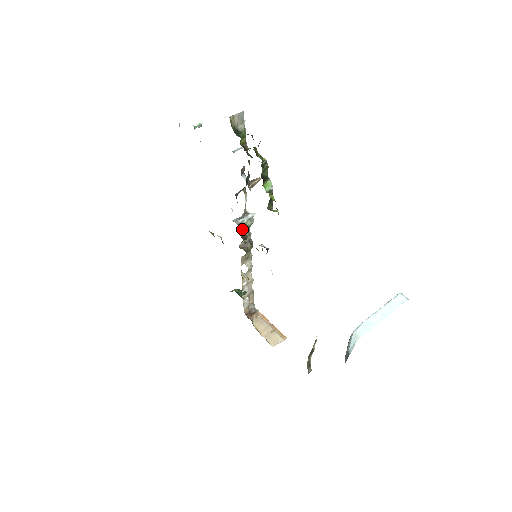
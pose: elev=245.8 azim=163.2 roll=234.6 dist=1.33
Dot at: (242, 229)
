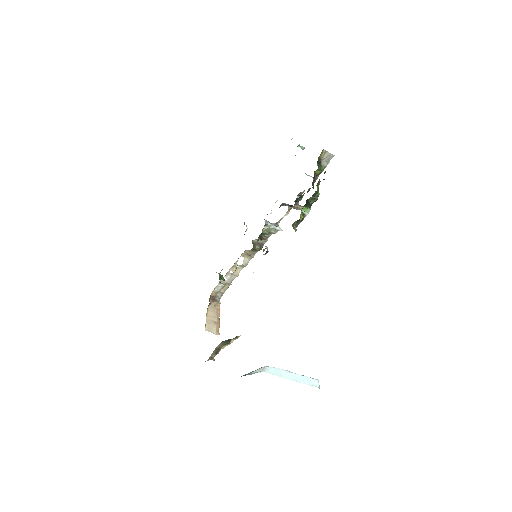
Dot at: (265, 230)
